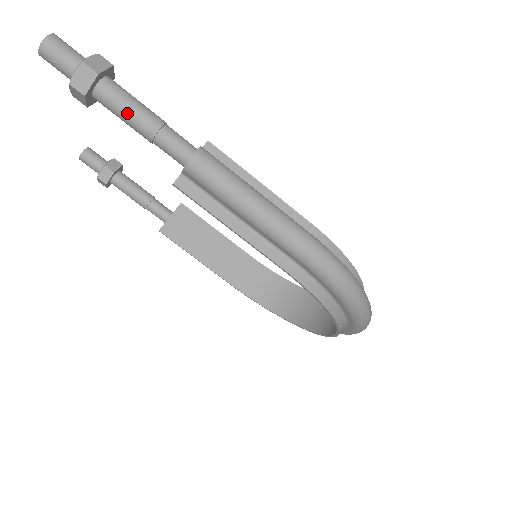
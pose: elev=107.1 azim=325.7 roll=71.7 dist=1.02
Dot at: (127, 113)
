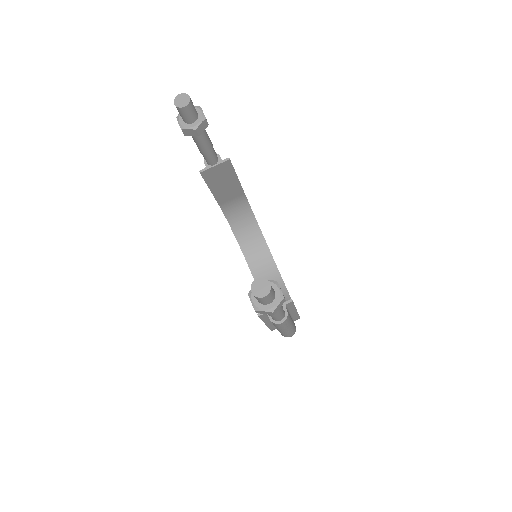
Dot at: occluded
